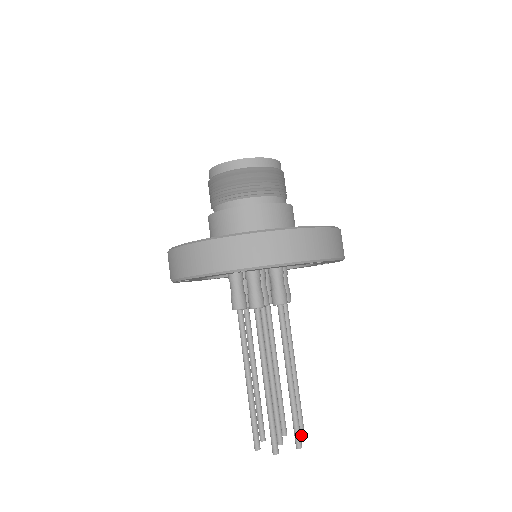
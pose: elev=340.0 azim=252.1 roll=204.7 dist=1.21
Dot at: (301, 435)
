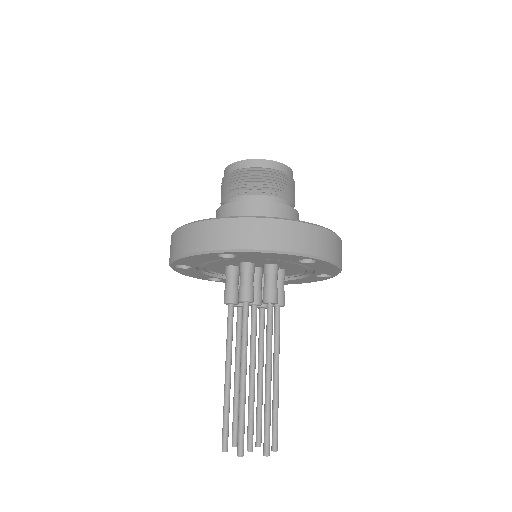
Dot at: (273, 446)
